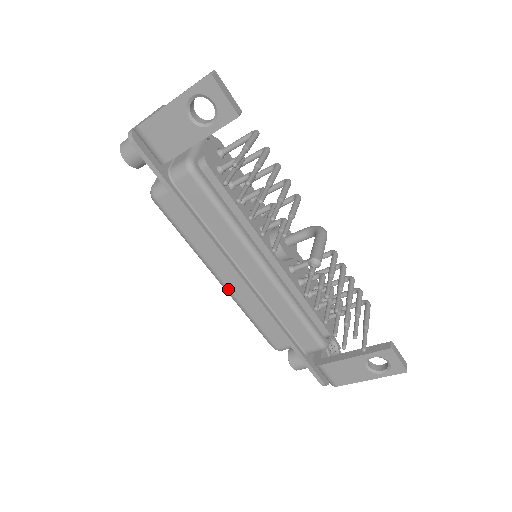
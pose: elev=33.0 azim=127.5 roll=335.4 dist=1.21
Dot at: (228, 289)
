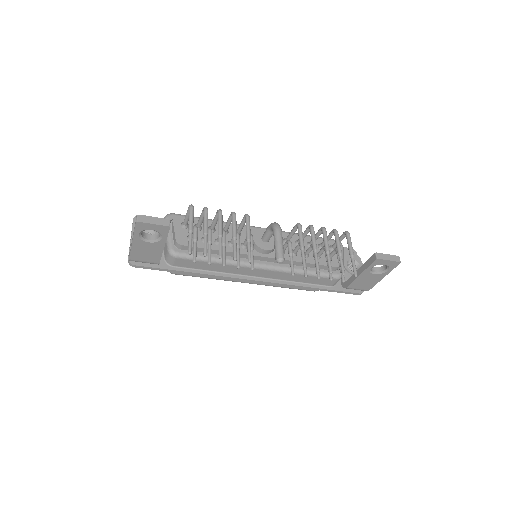
Dot at: occluded
